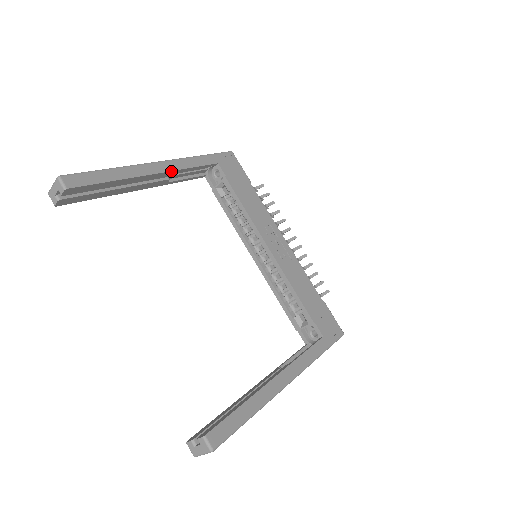
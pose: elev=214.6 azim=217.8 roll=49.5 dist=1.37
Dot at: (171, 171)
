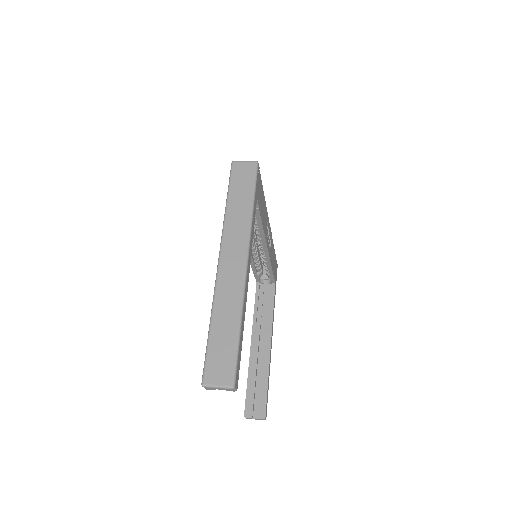
Dot at: (250, 262)
